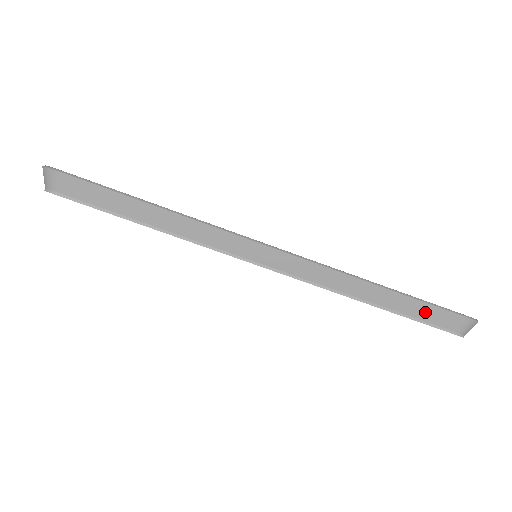
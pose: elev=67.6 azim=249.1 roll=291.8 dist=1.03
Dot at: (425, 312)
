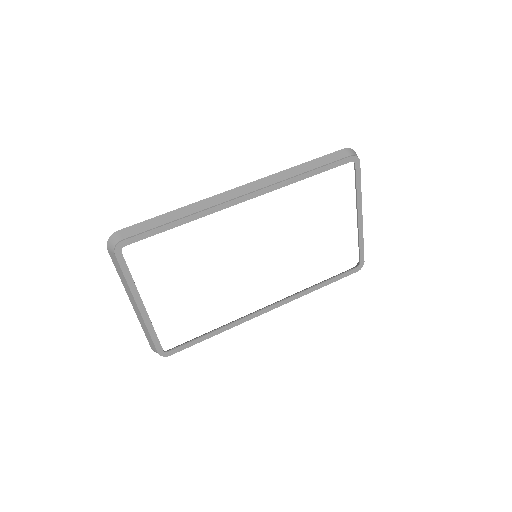
Dot at: (326, 160)
